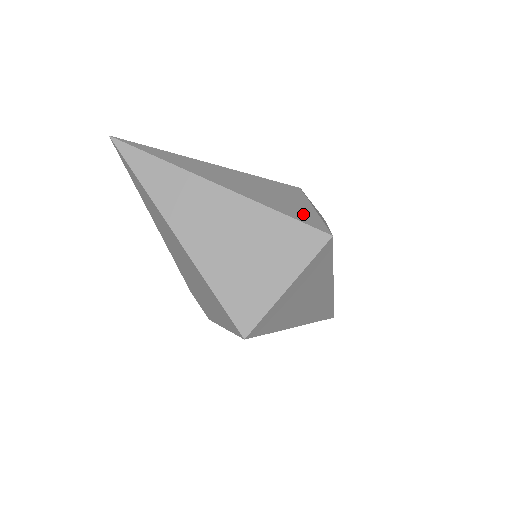
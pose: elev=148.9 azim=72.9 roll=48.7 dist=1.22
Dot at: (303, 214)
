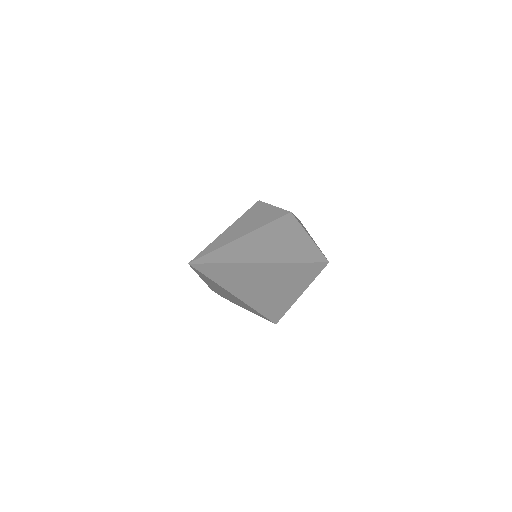
Dot at: (310, 251)
